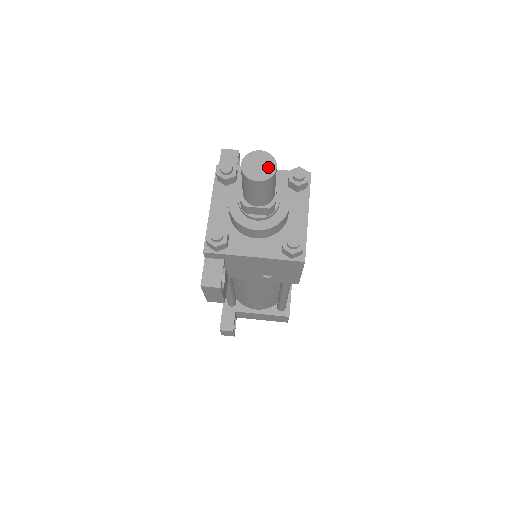
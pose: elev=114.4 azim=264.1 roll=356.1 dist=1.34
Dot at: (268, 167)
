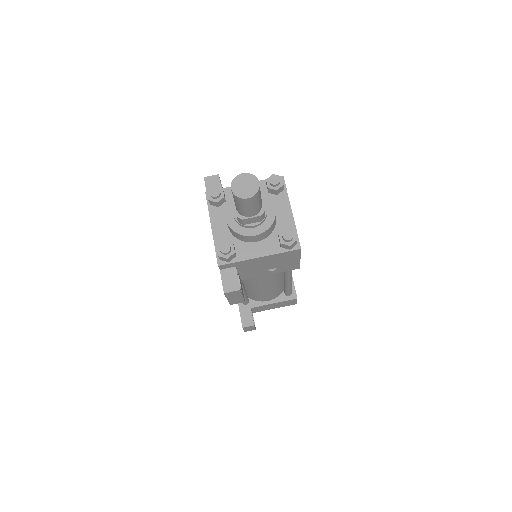
Dot at: (253, 185)
